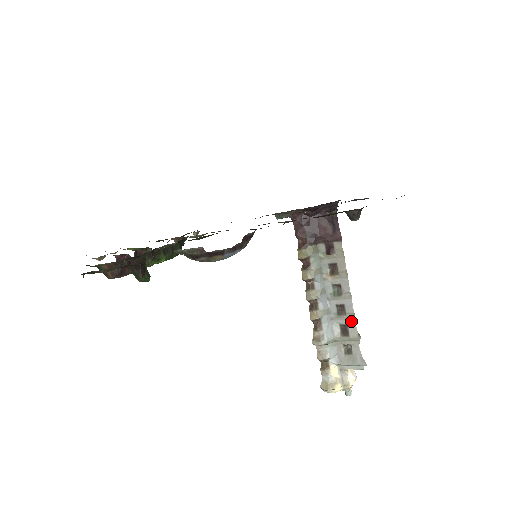
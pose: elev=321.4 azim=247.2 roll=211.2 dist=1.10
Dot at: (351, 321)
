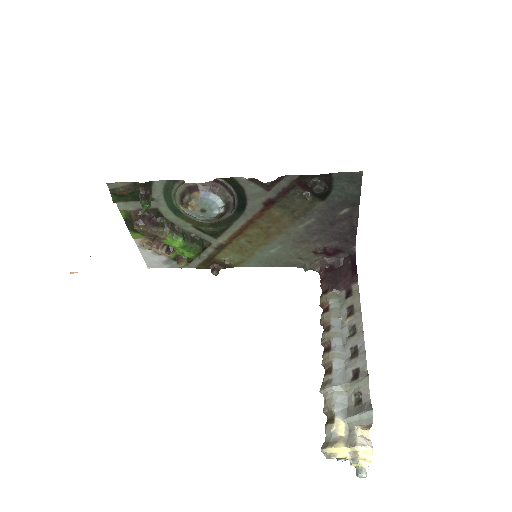
Dot at: (362, 362)
